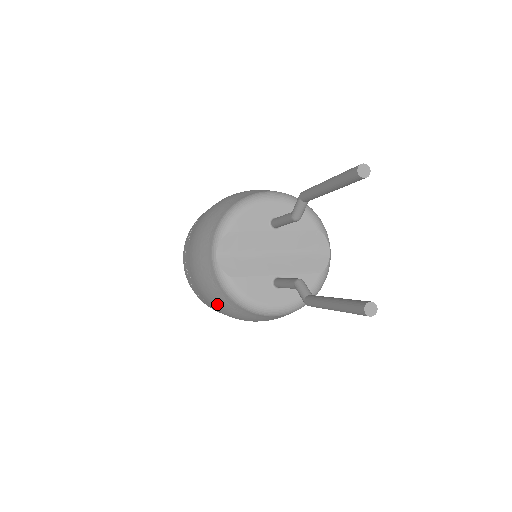
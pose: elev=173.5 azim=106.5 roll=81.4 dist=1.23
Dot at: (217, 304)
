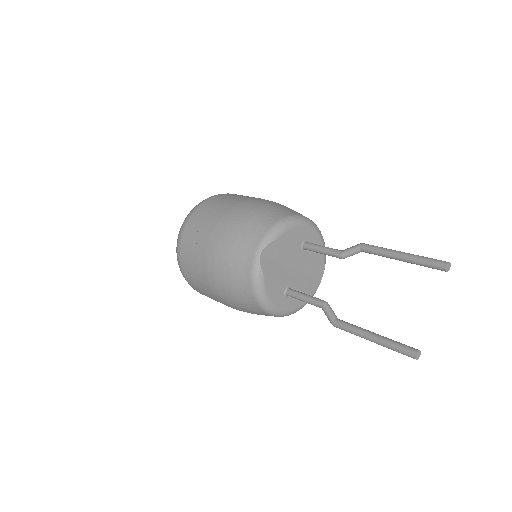
Dot at: (224, 287)
